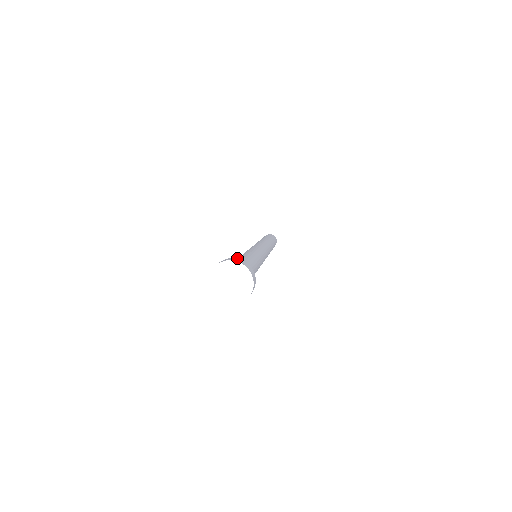
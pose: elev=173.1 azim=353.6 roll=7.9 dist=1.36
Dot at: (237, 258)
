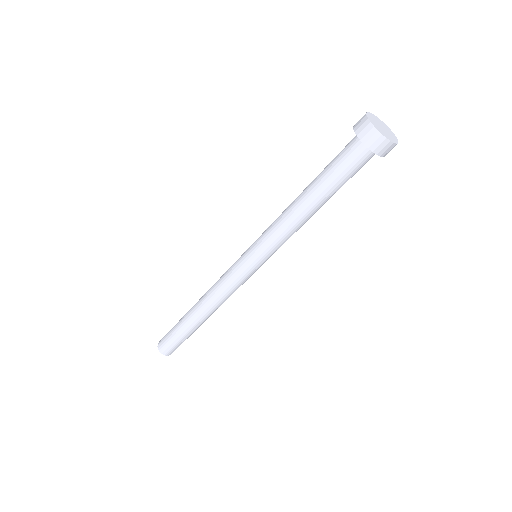
Dot at: occluded
